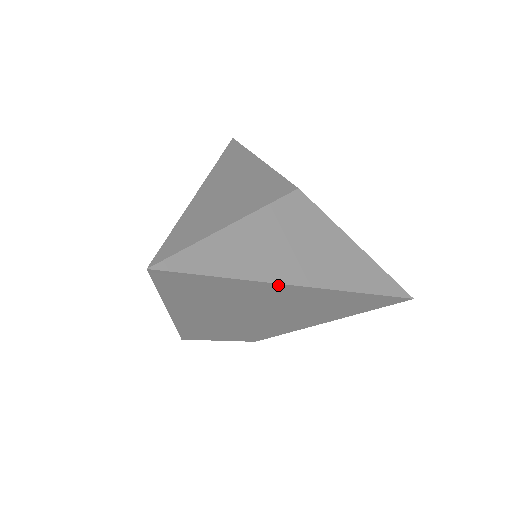
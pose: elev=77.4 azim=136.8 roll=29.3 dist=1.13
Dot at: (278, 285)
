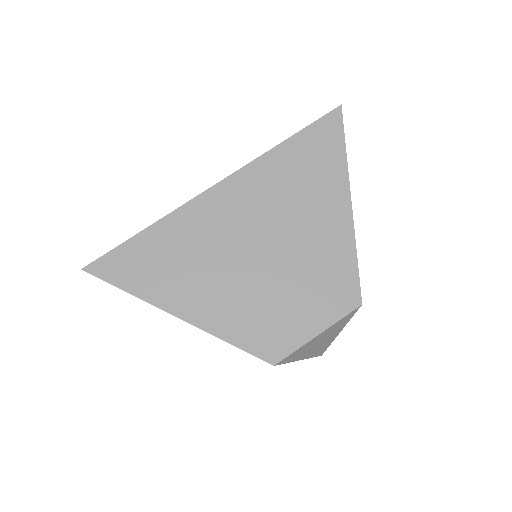
Dot at: (193, 203)
